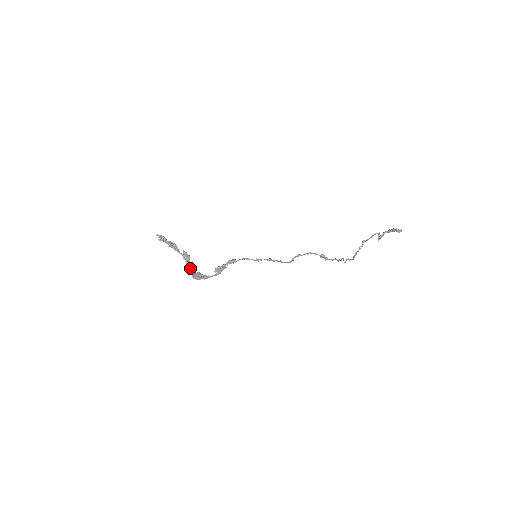
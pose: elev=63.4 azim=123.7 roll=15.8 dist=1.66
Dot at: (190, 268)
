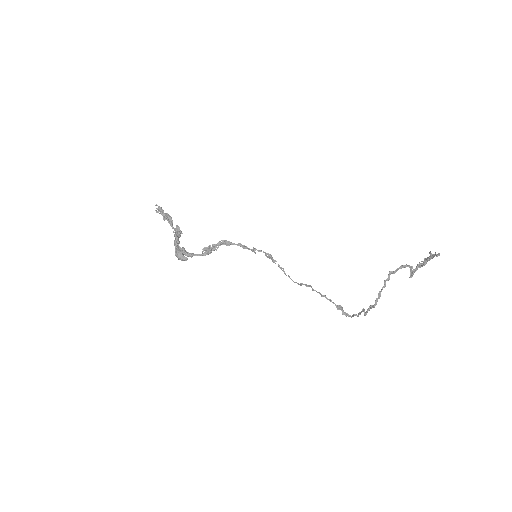
Dot at: occluded
